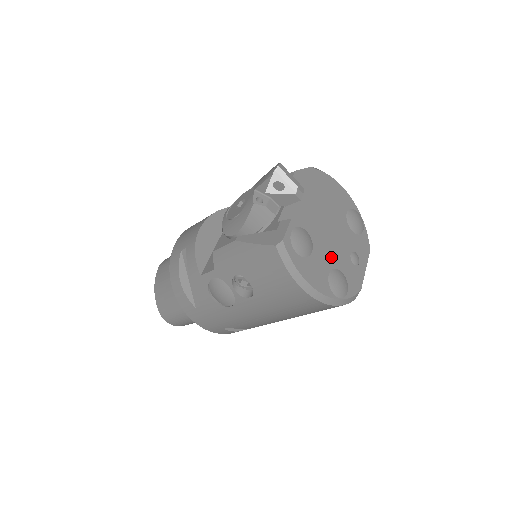
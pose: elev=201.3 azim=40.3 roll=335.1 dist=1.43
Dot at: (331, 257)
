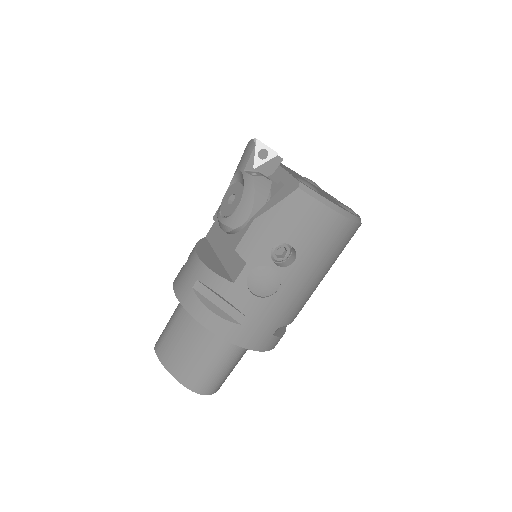
Dot at: (327, 196)
